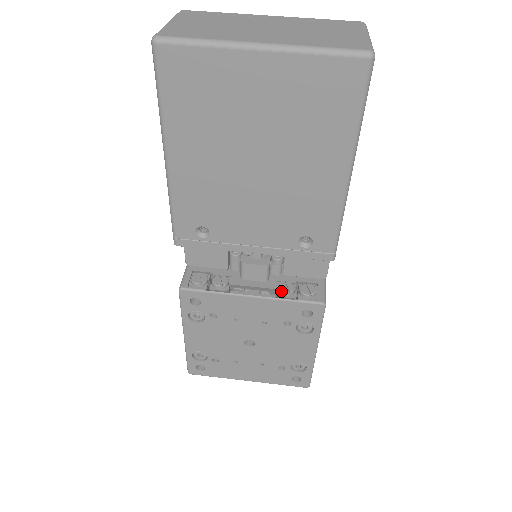
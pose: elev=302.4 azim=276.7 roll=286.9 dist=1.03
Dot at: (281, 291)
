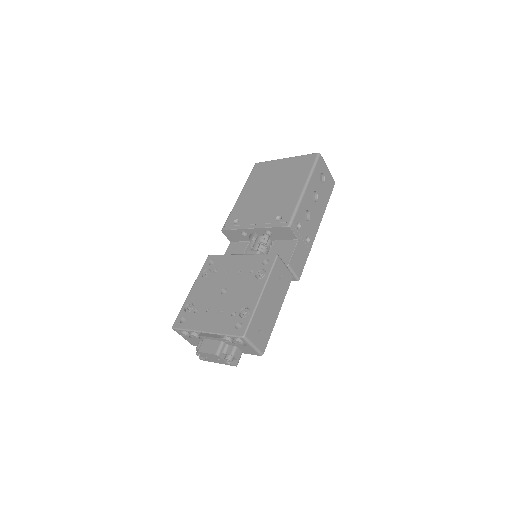
Dot at: occluded
